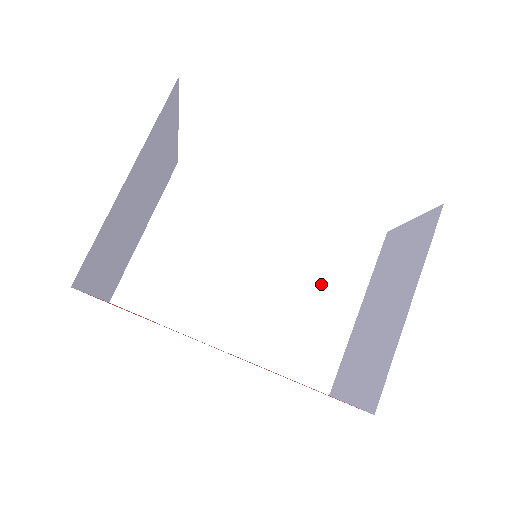
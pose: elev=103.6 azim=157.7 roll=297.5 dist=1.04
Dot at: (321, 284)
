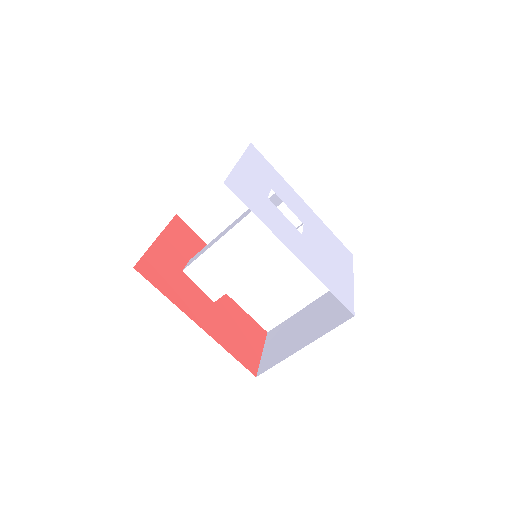
Dot at: (292, 282)
